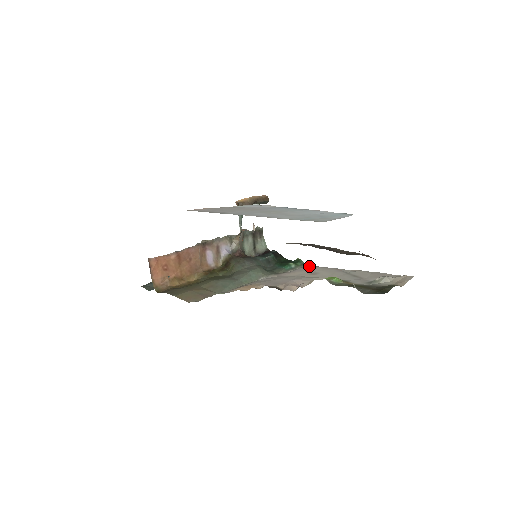
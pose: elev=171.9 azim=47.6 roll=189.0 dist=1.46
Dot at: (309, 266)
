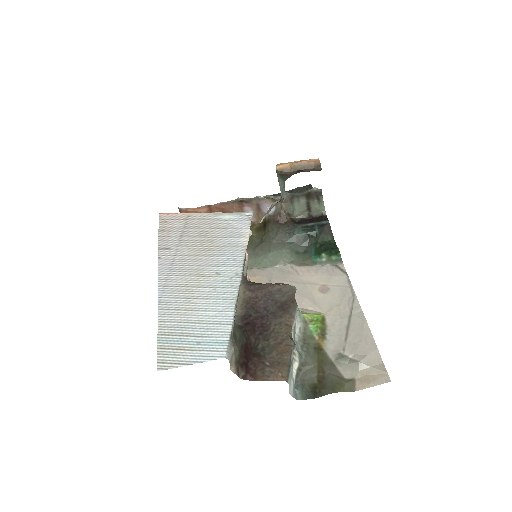
Dot at: (341, 268)
